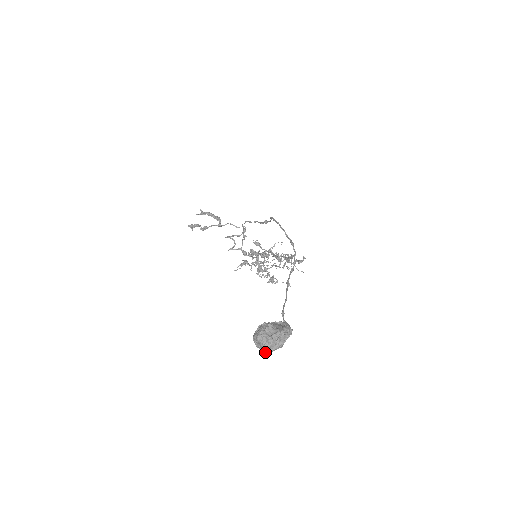
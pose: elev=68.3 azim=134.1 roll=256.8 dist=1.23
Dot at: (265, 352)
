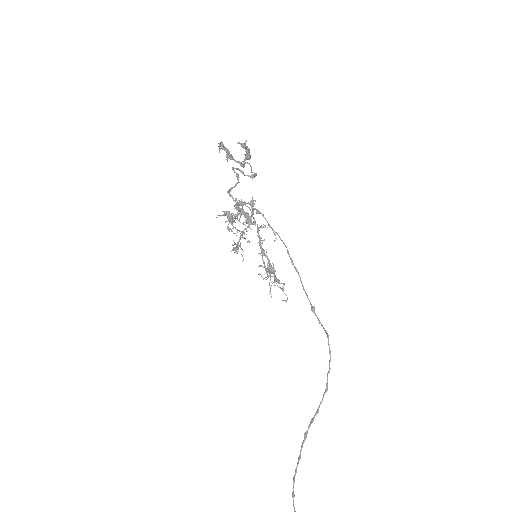
Dot at: out of frame
